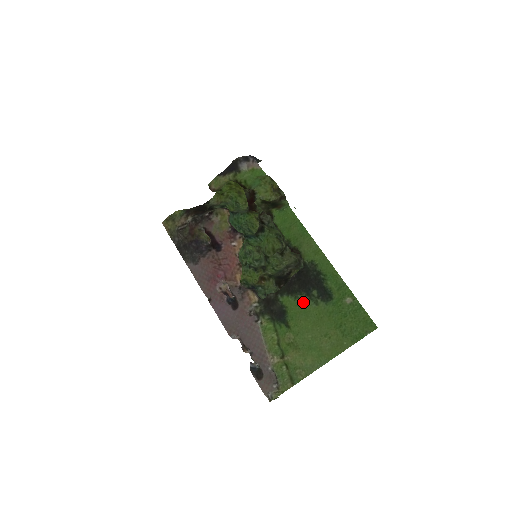
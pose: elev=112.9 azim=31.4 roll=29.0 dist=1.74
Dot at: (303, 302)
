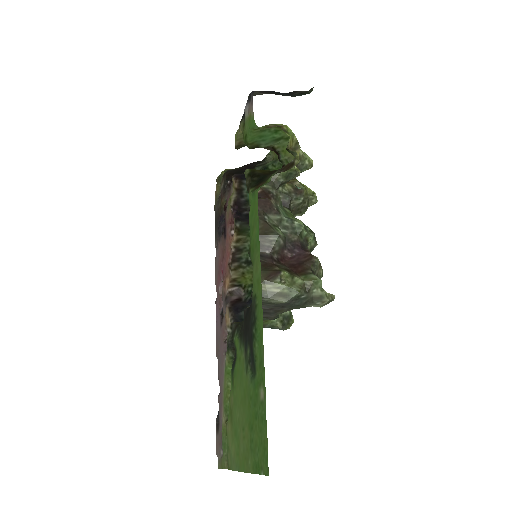
Dot at: (242, 358)
